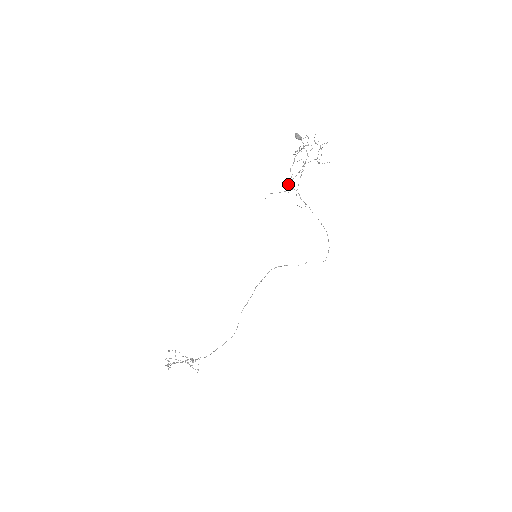
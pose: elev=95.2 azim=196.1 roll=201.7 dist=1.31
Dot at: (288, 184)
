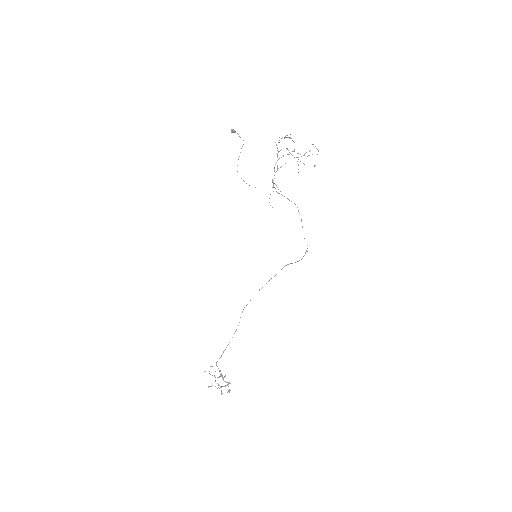
Dot at: (272, 182)
